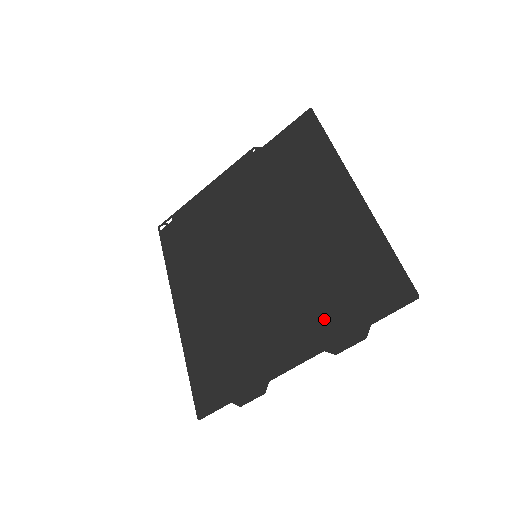
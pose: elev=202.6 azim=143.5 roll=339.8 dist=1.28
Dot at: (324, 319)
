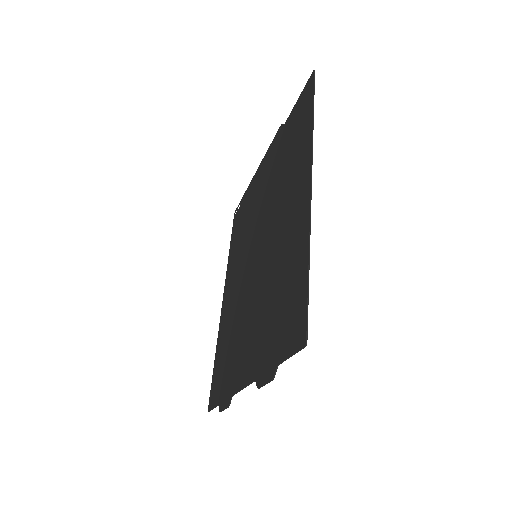
Dot at: (262, 344)
